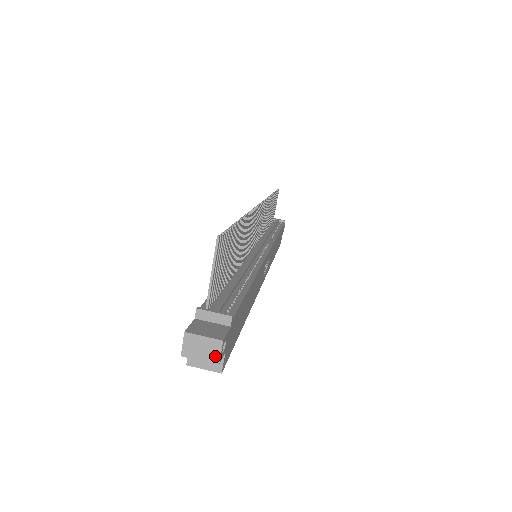
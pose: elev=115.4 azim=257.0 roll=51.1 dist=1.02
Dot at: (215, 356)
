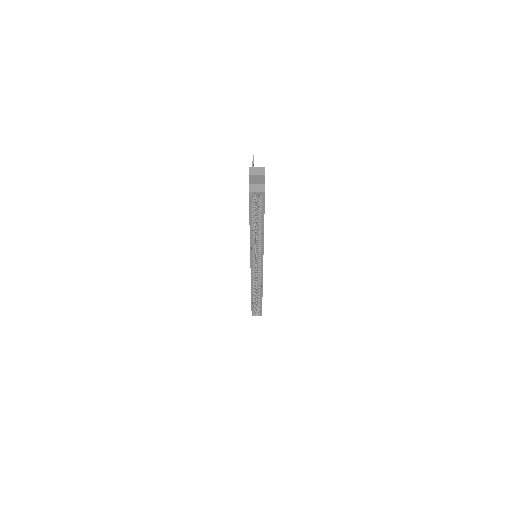
Dot at: (263, 173)
